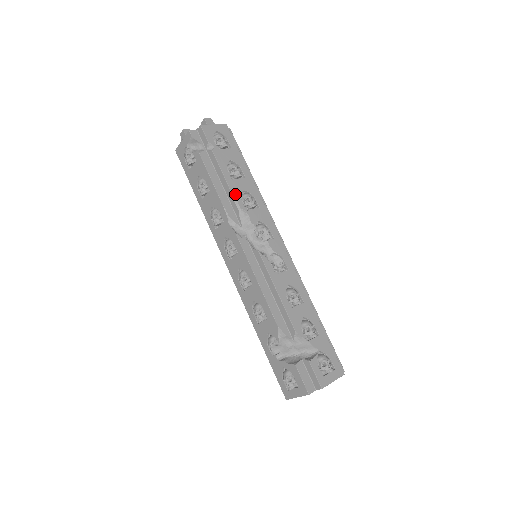
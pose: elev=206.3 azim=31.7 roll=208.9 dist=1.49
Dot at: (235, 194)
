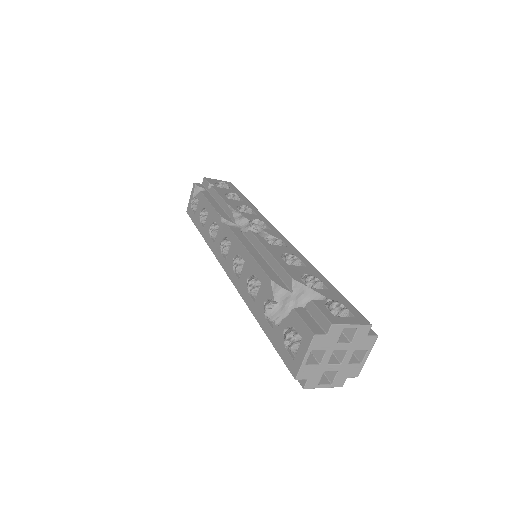
Dot at: (230, 204)
